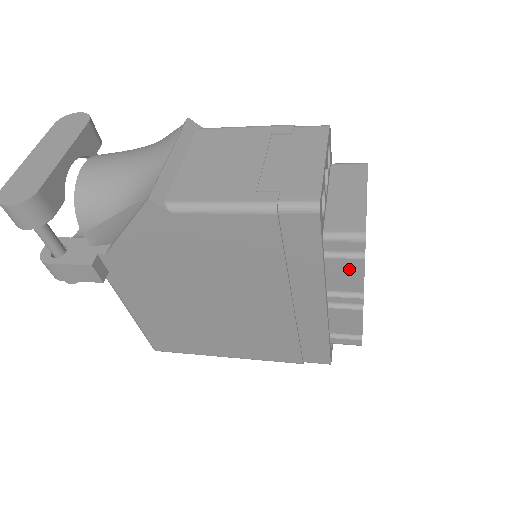
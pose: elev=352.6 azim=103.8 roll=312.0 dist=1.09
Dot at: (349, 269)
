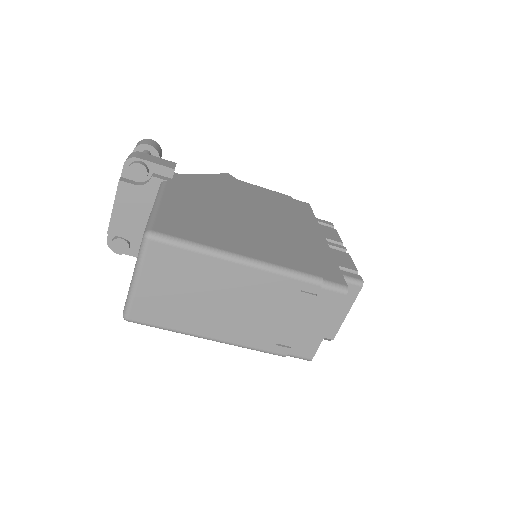
Dot at: (330, 231)
